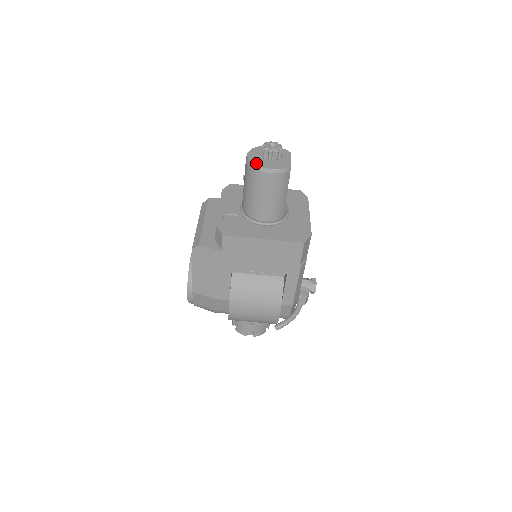
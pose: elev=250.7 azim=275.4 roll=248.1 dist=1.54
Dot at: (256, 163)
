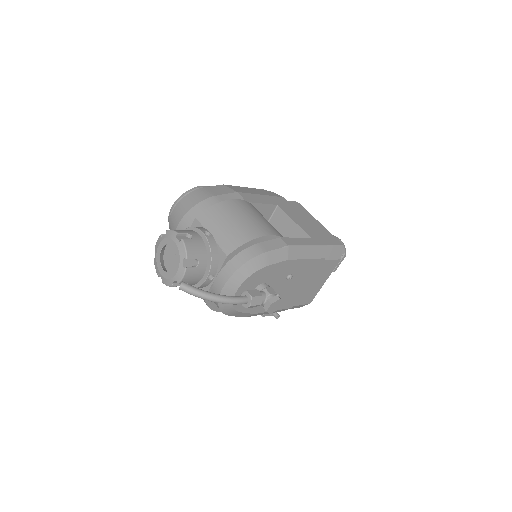
Dot at: occluded
